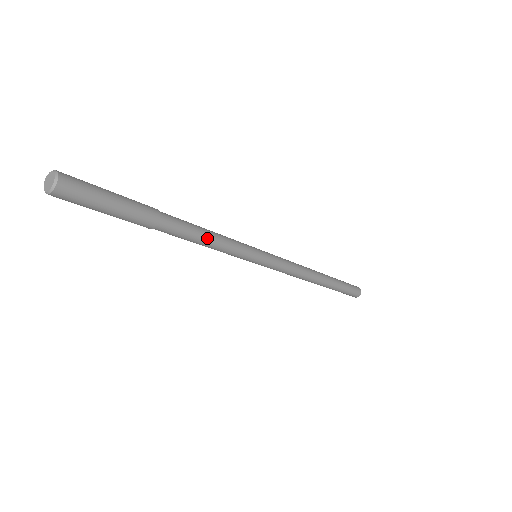
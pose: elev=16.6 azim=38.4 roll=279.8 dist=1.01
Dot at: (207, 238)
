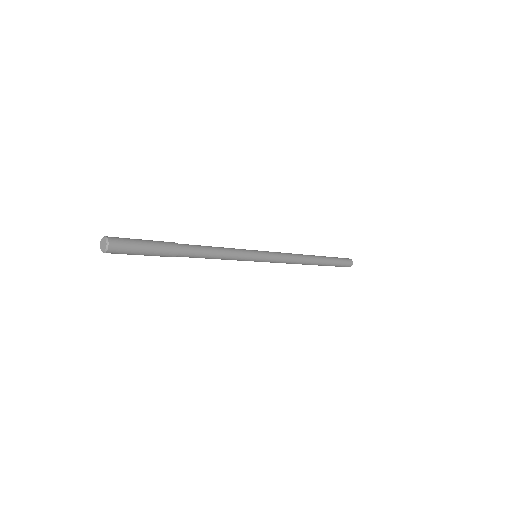
Dot at: (215, 255)
